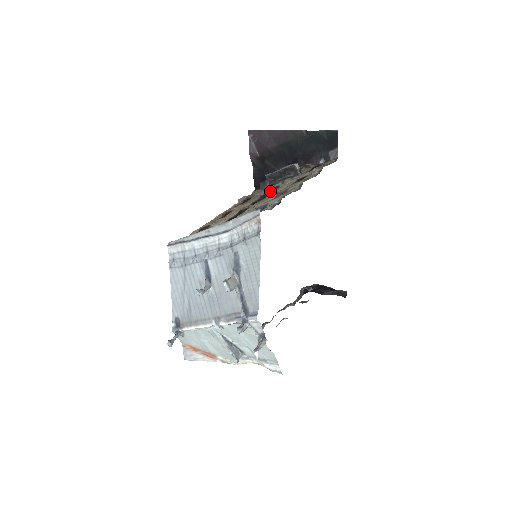
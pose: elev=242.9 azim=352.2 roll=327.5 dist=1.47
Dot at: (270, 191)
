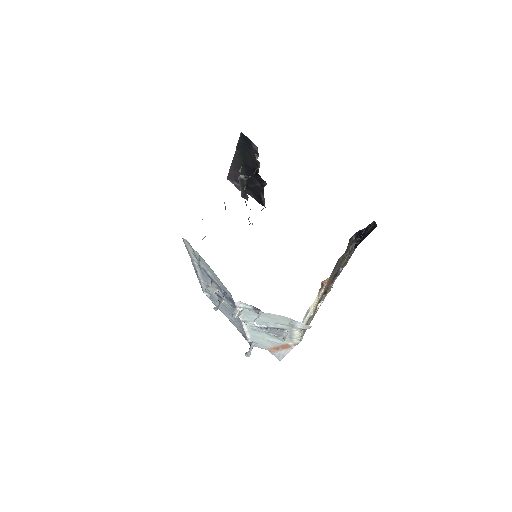
Dot at: occluded
